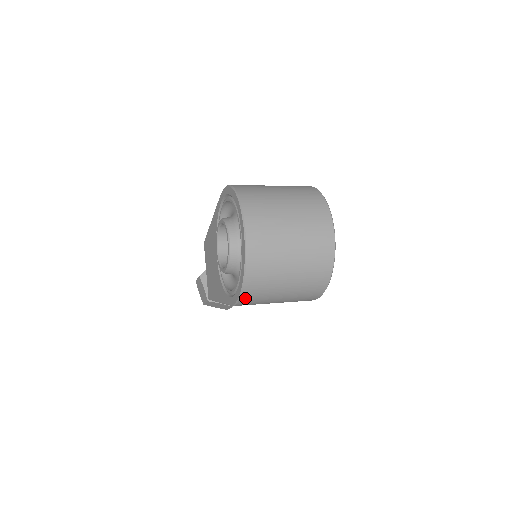
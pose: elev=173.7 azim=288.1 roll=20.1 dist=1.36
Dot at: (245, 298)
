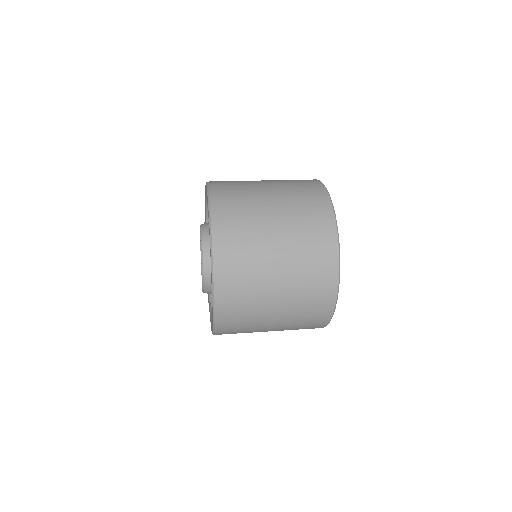
Dot at: (221, 333)
